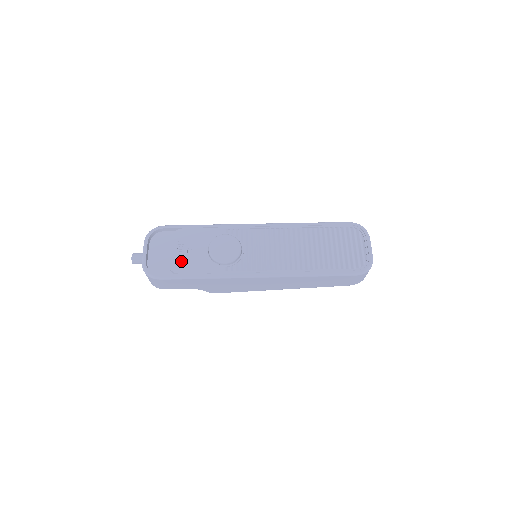
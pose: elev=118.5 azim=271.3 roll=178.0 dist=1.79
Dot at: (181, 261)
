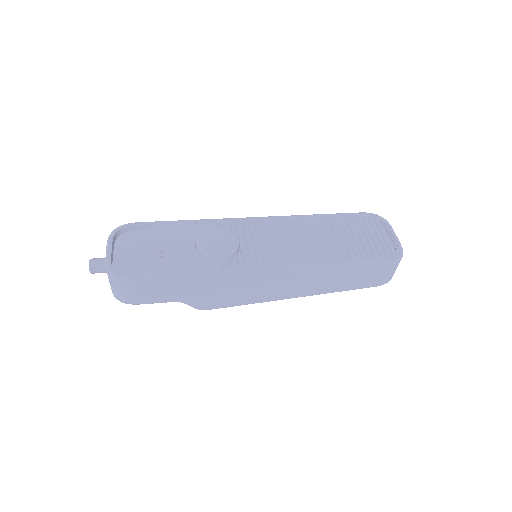
Dot at: (160, 259)
